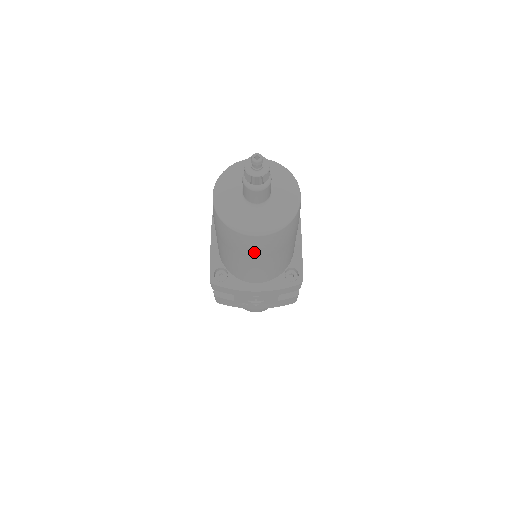
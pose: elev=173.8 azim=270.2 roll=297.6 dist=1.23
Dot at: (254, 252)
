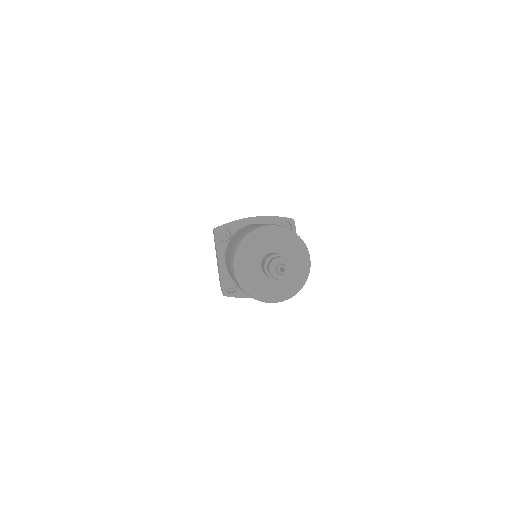
Dot at: occluded
